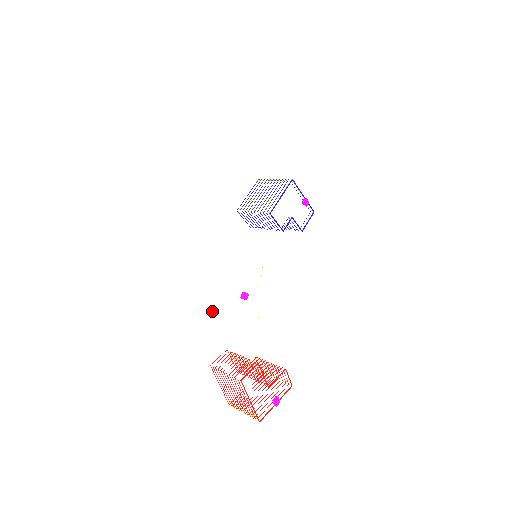
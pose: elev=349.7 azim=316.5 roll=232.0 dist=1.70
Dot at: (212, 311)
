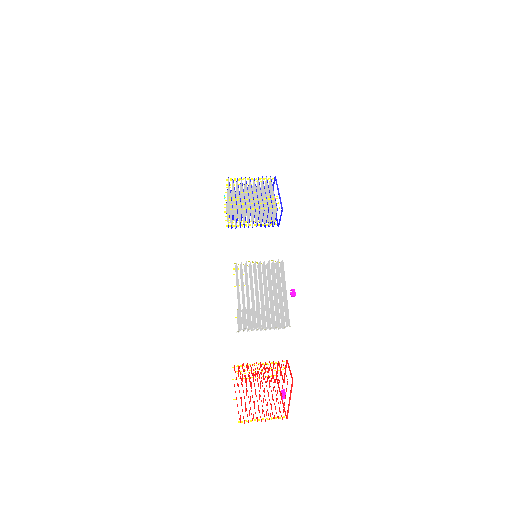
Dot at: (256, 321)
